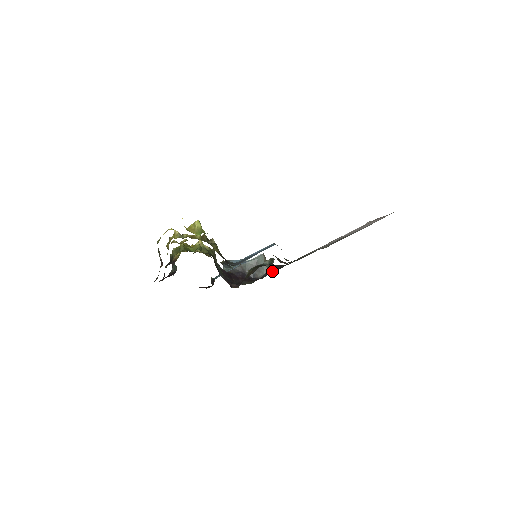
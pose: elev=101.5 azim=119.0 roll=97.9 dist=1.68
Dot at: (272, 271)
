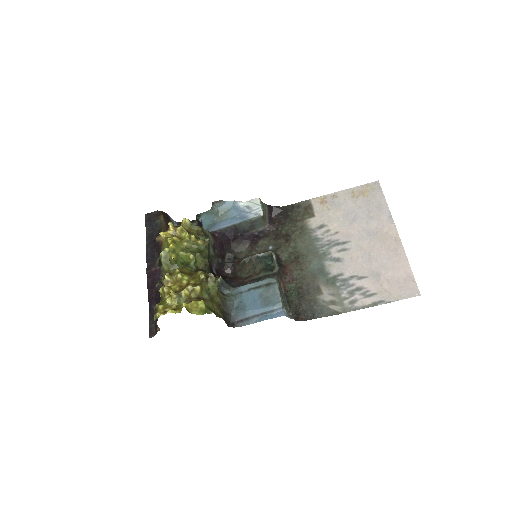
Dot at: (268, 228)
